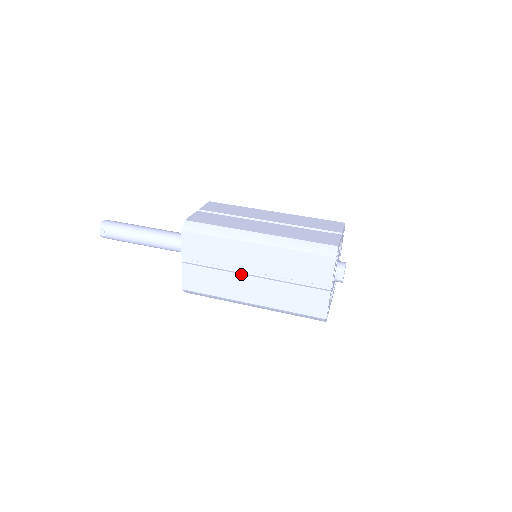
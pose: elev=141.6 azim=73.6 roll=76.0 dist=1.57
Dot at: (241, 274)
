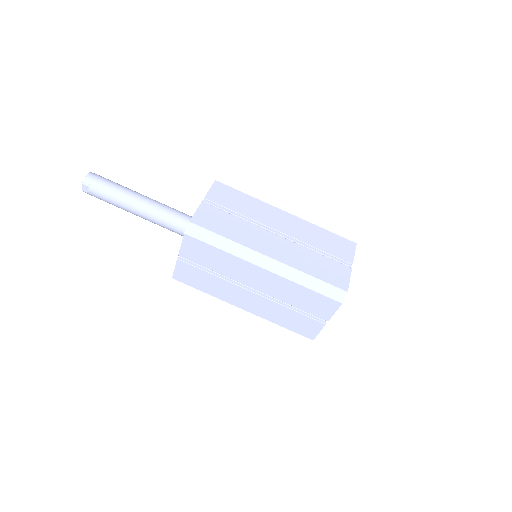
Dot at: (240, 286)
